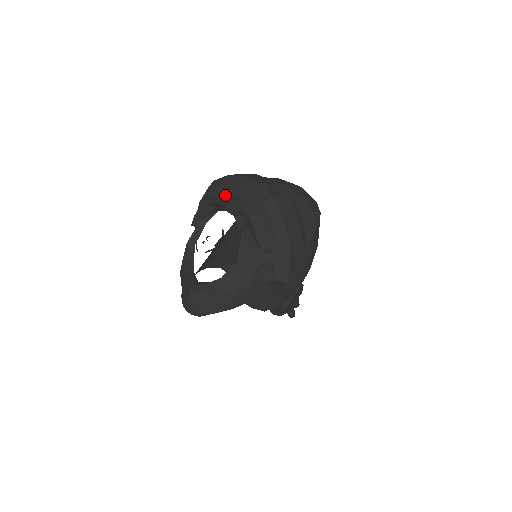
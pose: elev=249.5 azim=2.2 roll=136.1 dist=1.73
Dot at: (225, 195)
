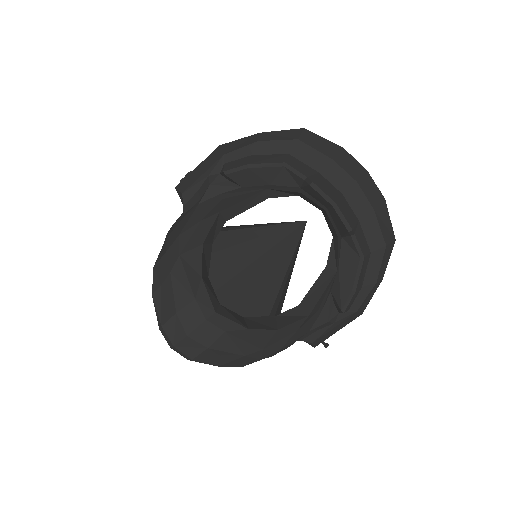
Dot at: (330, 183)
